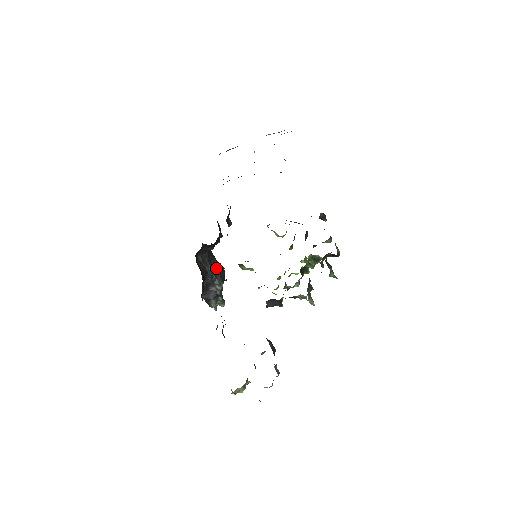
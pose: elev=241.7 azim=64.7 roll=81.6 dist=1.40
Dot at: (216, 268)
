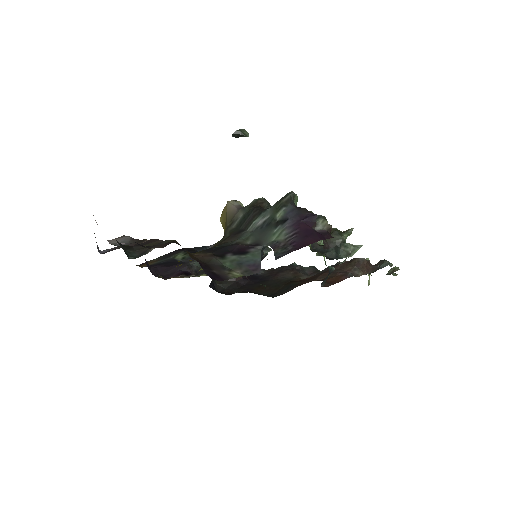
Dot at: occluded
